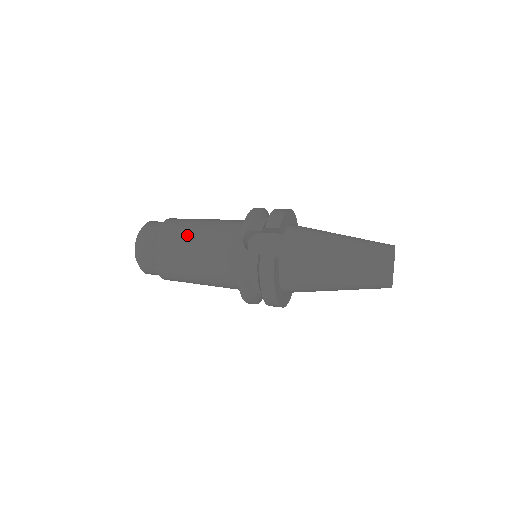
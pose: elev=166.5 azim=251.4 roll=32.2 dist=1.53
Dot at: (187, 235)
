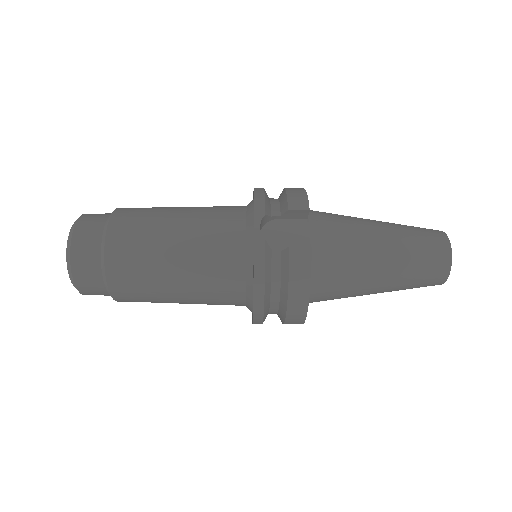
Dot at: (160, 228)
